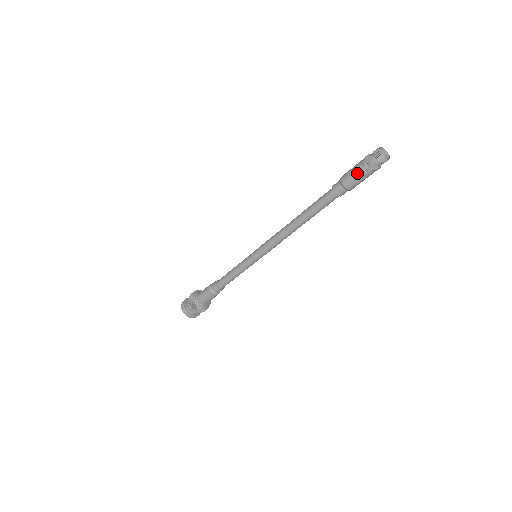
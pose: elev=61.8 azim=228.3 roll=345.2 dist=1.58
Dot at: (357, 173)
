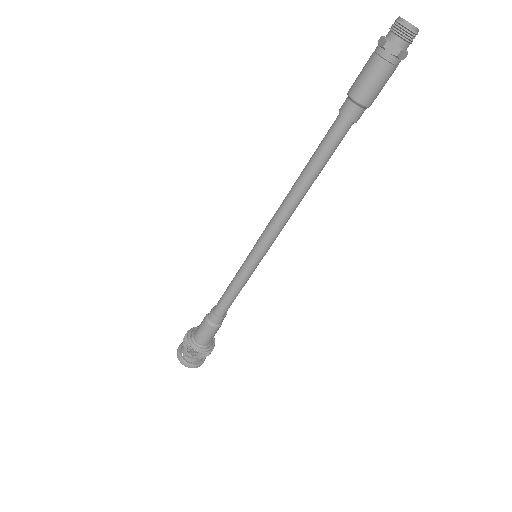
Dot at: (369, 70)
